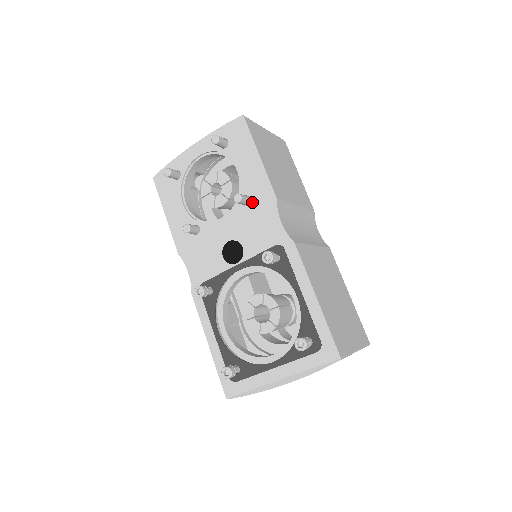
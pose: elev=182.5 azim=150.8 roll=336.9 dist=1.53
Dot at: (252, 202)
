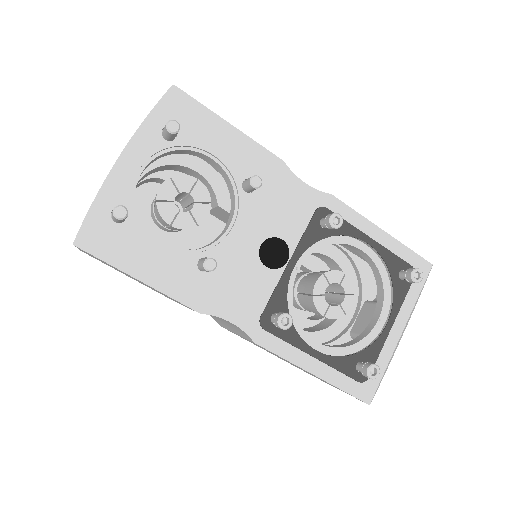
Dot at: occluded
